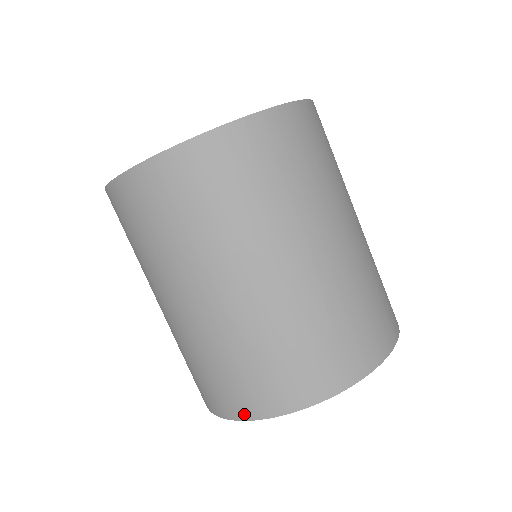
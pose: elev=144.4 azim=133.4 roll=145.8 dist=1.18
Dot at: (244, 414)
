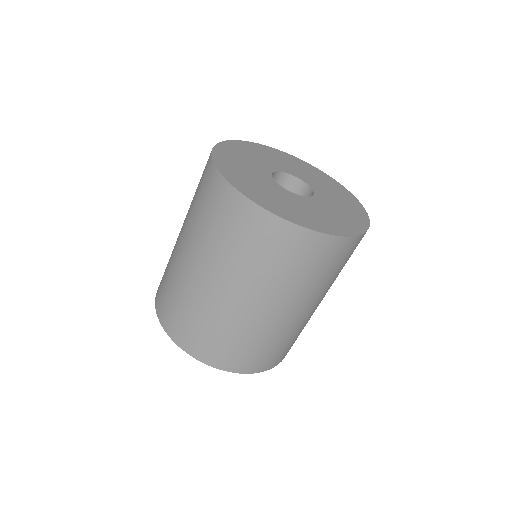
Dot at: (245, 370)
